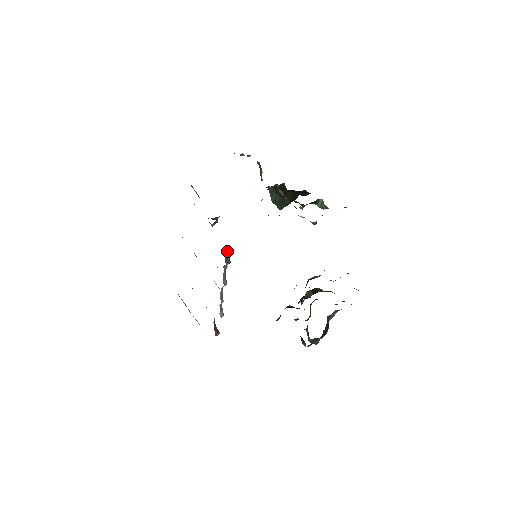
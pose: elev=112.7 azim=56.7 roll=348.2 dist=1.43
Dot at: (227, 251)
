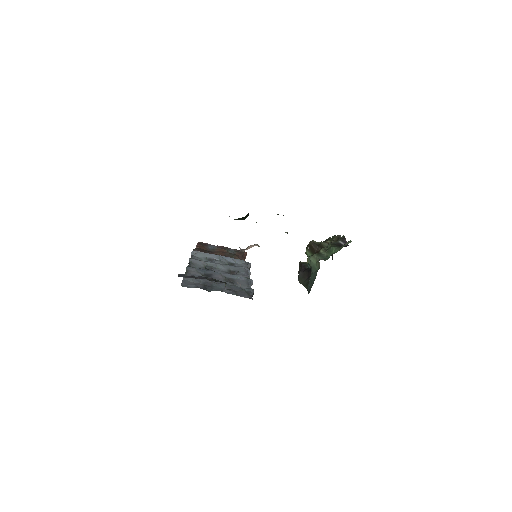
Dot at: (252, 298)
